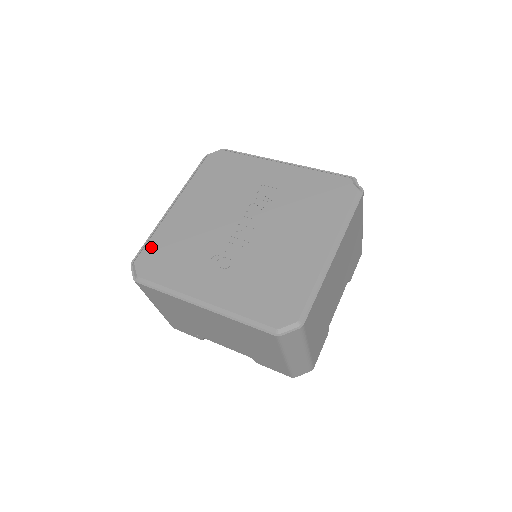
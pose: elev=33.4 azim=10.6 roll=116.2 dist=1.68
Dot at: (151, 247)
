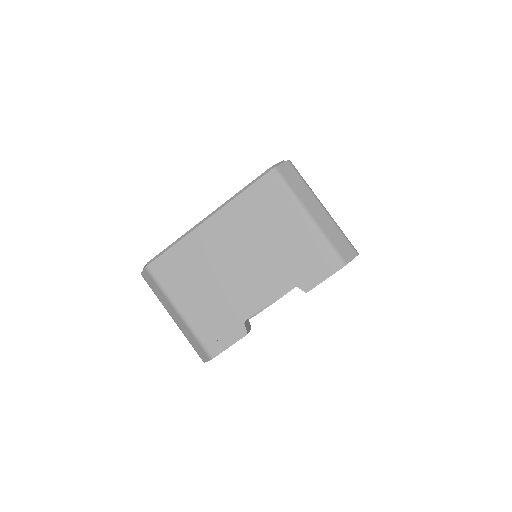
Dot at: occluded
